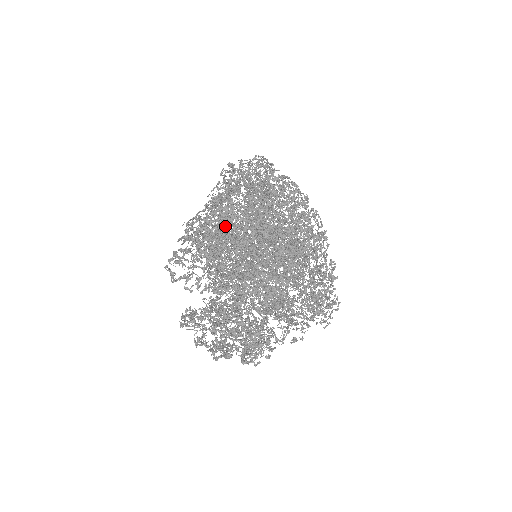
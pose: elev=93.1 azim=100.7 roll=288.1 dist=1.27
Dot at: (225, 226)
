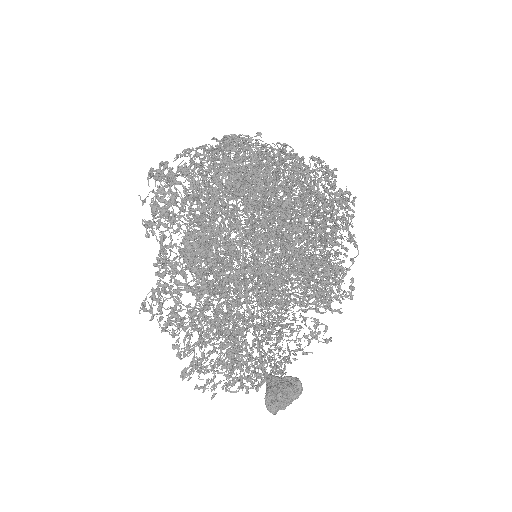
Dot at: occluded
